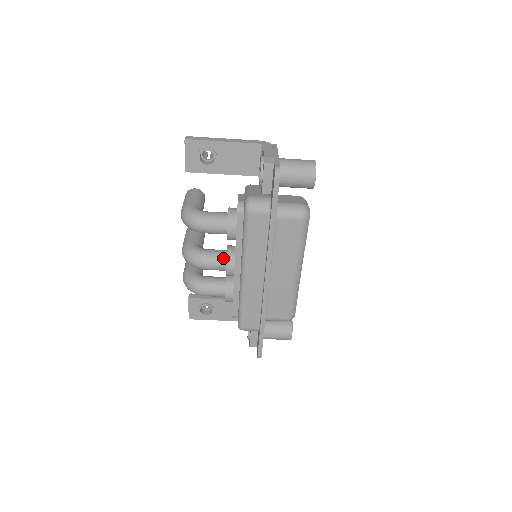
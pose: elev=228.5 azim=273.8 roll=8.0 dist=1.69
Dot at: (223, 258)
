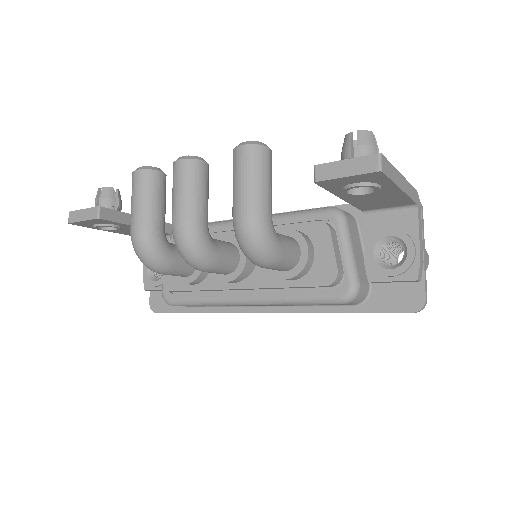
Dot at: (233, 269)
